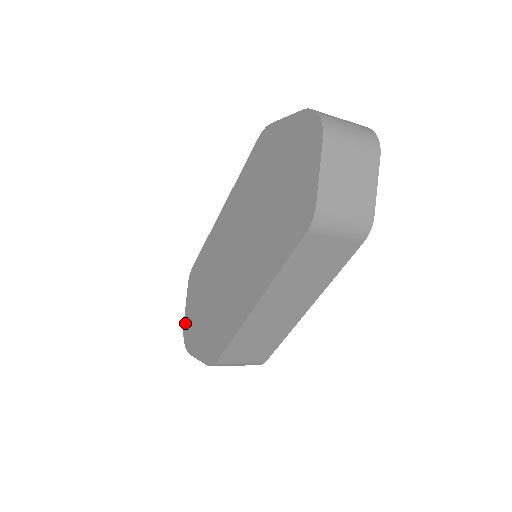
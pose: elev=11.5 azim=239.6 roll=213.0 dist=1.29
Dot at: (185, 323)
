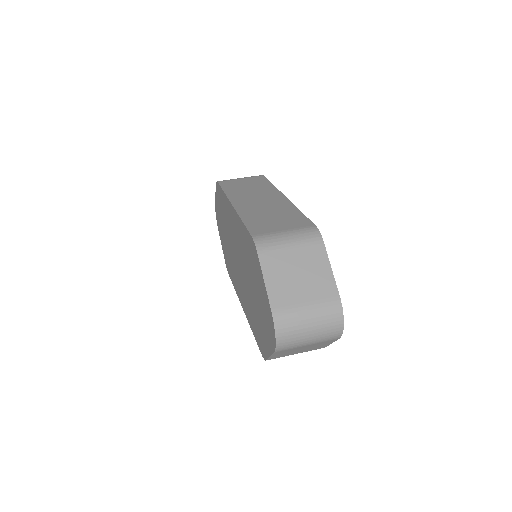
Dot at: (215, 205)
